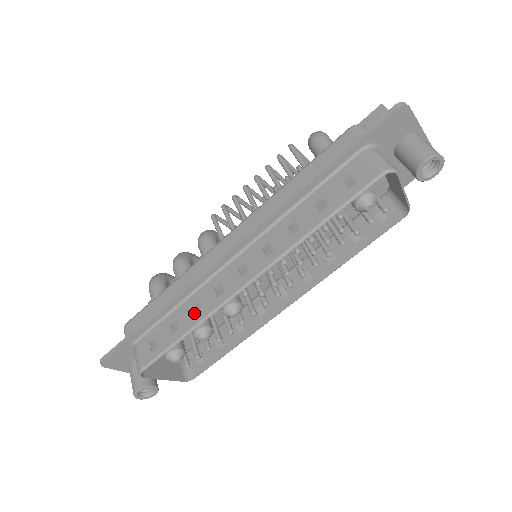
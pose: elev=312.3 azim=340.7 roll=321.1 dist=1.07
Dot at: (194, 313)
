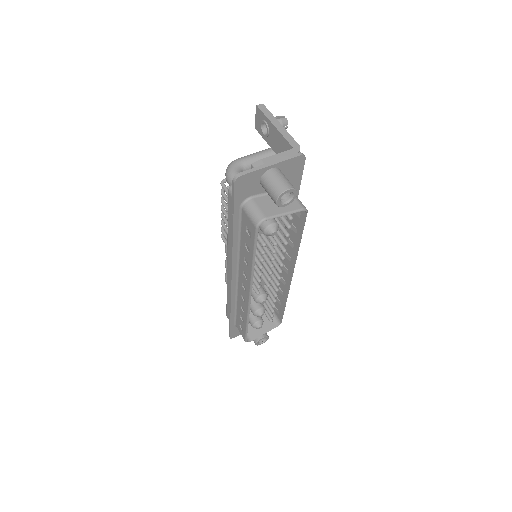
Dot at: (243, 311)
